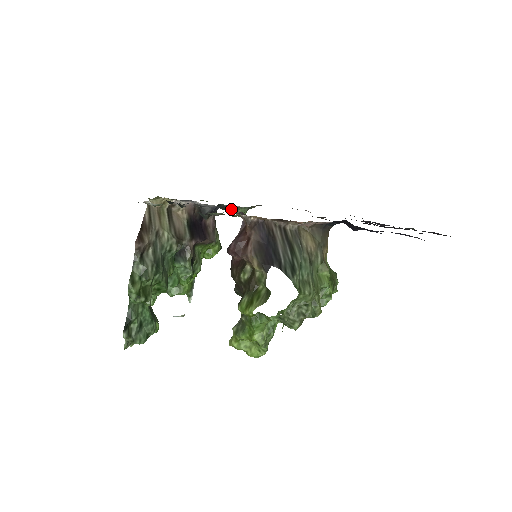
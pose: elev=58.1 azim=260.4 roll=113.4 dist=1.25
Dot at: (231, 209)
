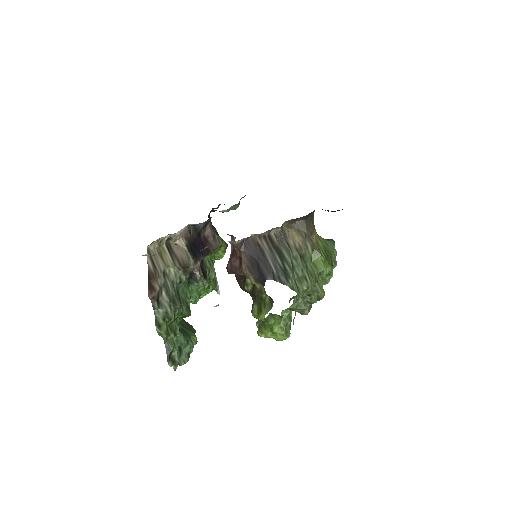
Dot at: (223, 212)
